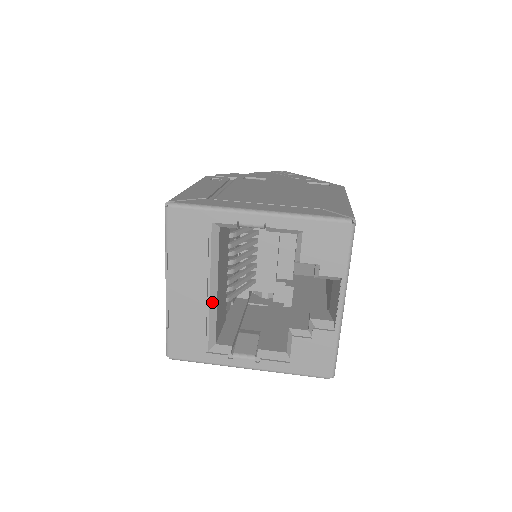
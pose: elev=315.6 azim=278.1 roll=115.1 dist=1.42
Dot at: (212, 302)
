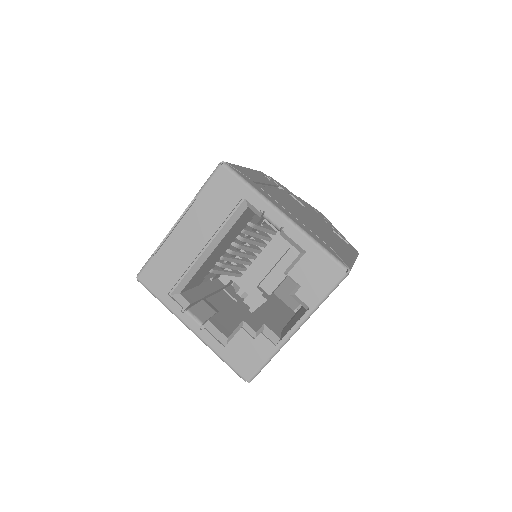
Dot at: (201, 259)
